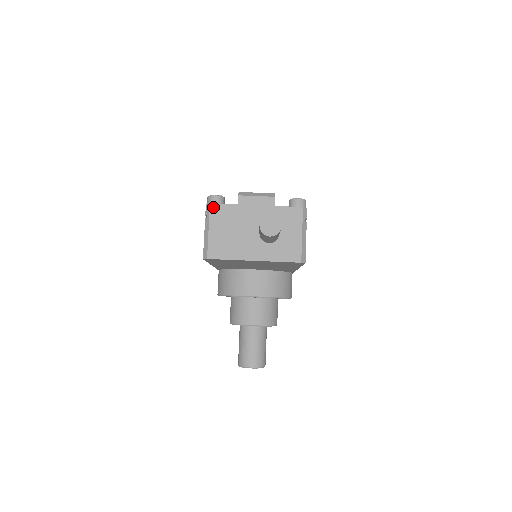
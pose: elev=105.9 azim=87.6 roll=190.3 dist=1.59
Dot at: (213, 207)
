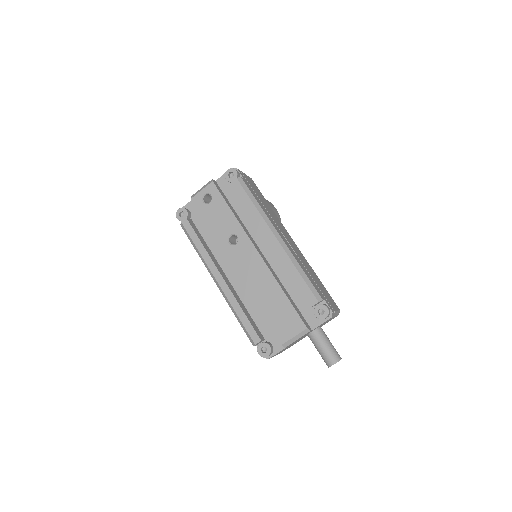
Dot at: (271, 357)
